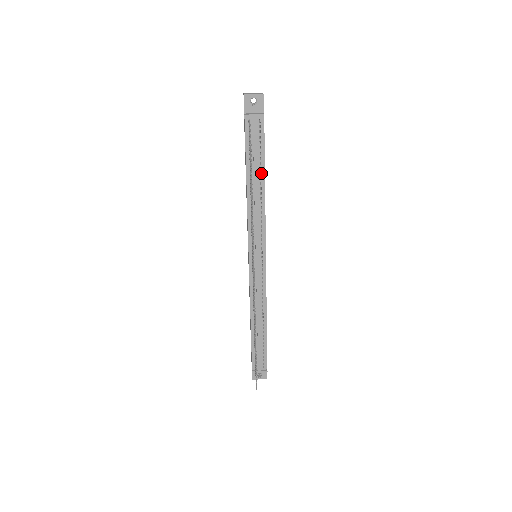
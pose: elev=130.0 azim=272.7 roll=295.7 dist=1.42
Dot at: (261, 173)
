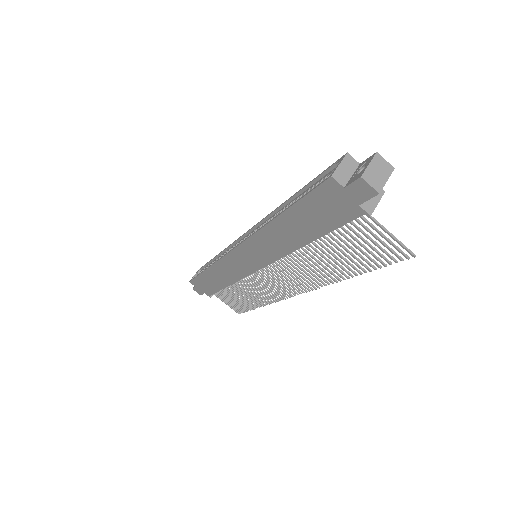
Dot at: occluded
